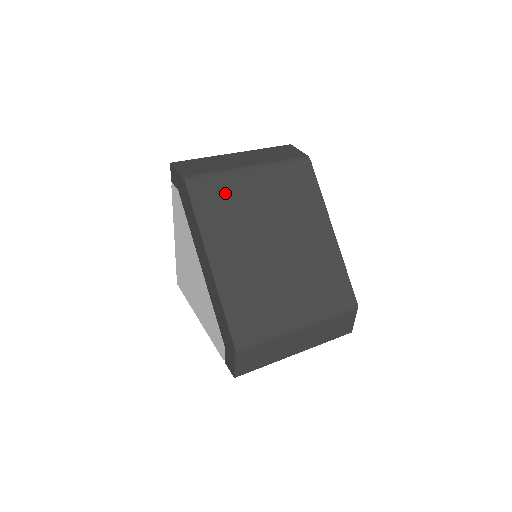
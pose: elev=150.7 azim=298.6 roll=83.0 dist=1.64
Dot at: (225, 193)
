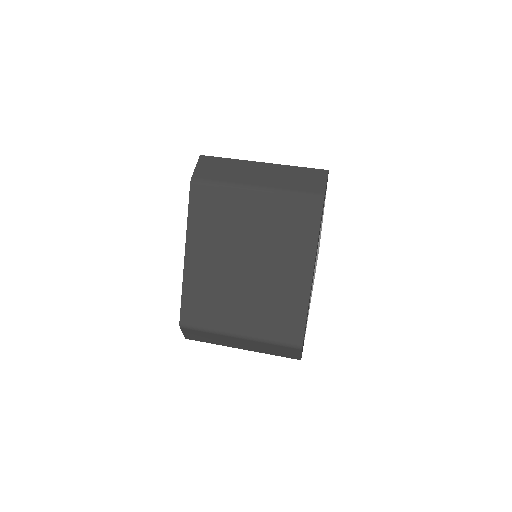
Dot at: (221, 204)
